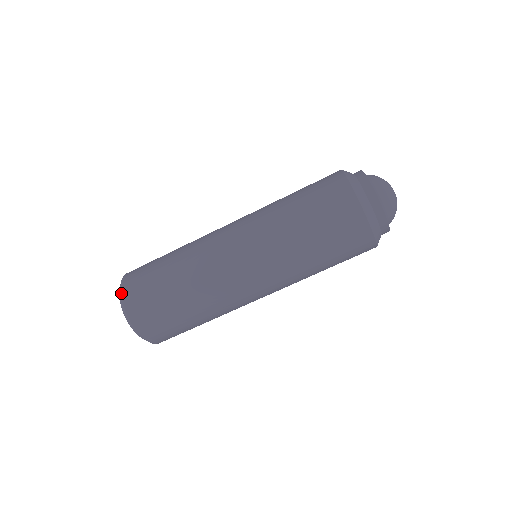
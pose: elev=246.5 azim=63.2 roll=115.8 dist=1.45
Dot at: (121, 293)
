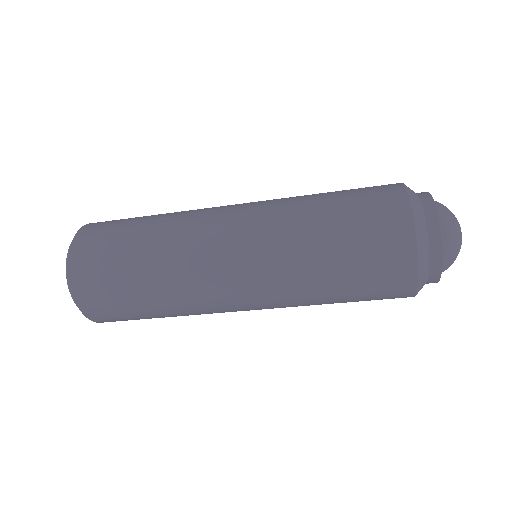
Dot at: (80, 310)
